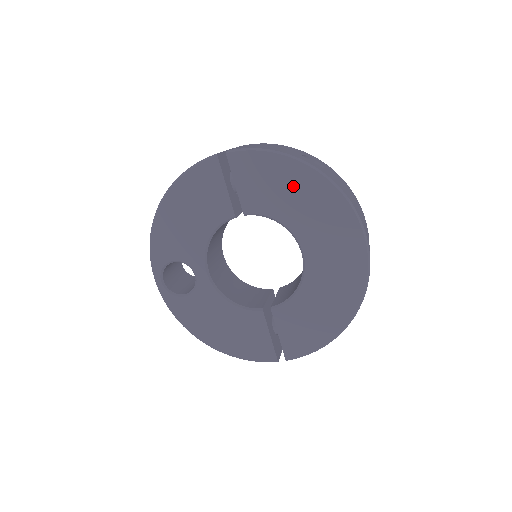
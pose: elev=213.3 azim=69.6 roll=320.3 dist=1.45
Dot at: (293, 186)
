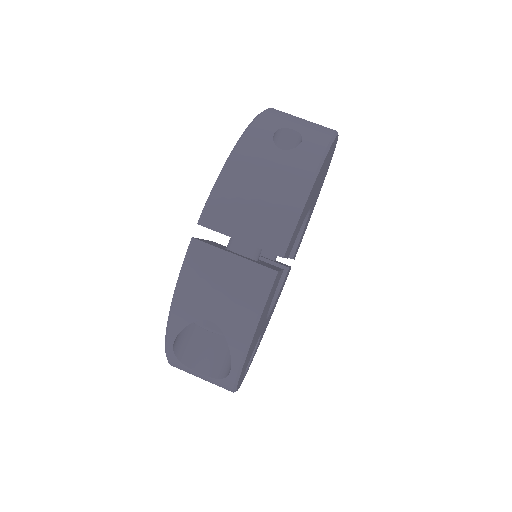
Dot at: occluded
